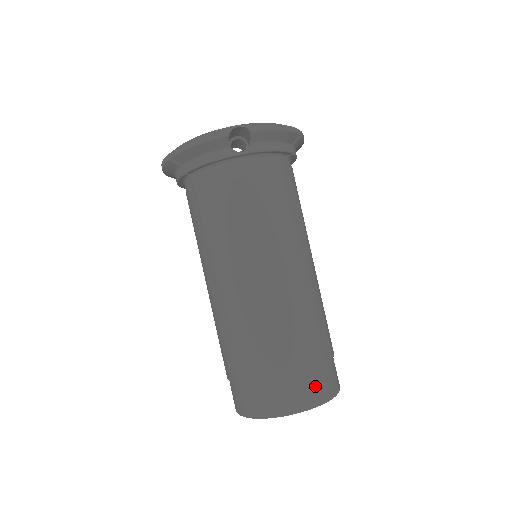
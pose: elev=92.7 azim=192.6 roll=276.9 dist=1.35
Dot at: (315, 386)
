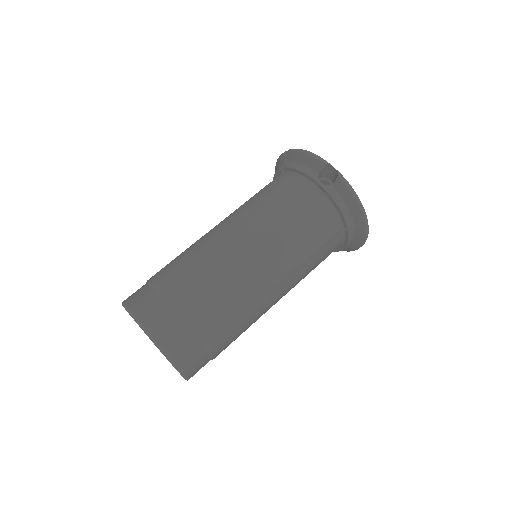
Dot at: (176, 335)
